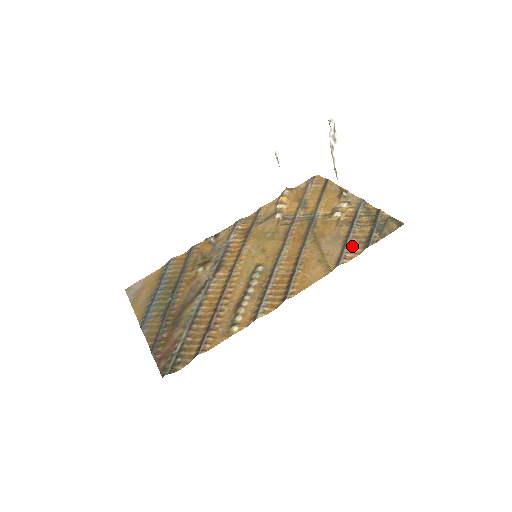
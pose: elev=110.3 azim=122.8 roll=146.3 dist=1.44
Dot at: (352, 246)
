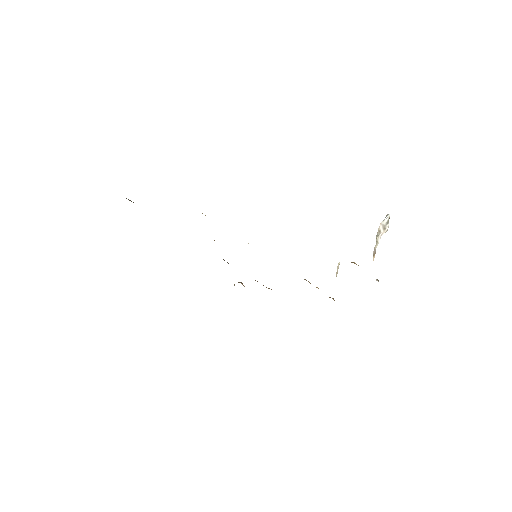
Dot at: occluded
